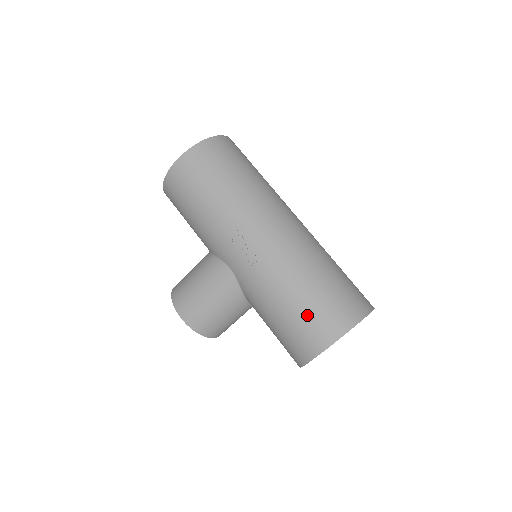
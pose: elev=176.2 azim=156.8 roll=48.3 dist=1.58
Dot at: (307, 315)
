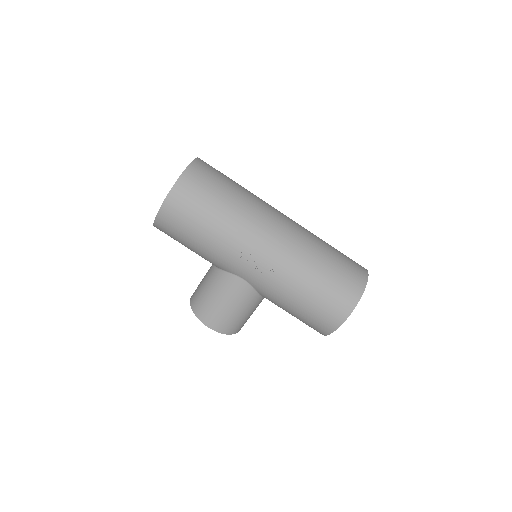
Dot at: (323, 300)
